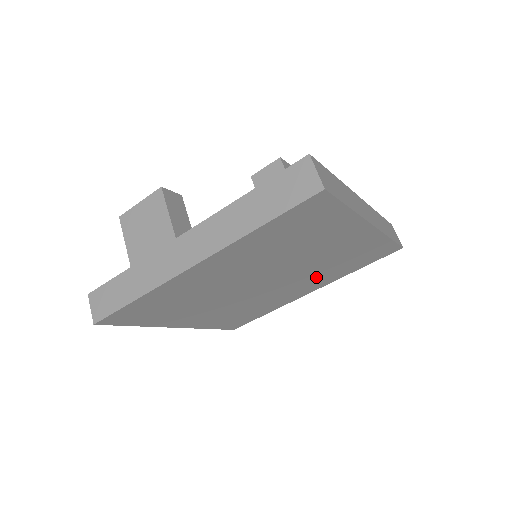
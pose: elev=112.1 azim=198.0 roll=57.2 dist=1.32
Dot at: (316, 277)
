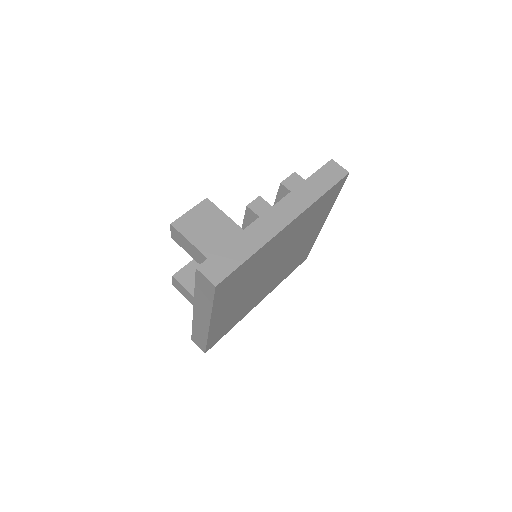
Dot at: (277, 277)
